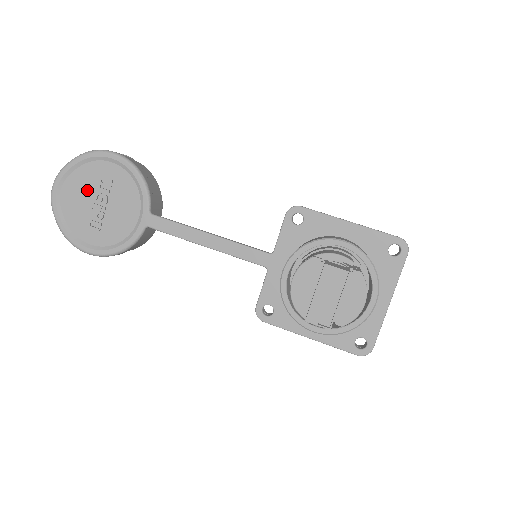
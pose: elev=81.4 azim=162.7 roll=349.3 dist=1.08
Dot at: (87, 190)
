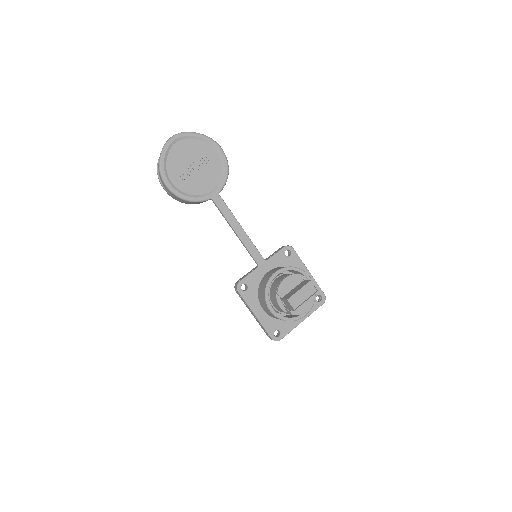
Dot at: (193, 154)
